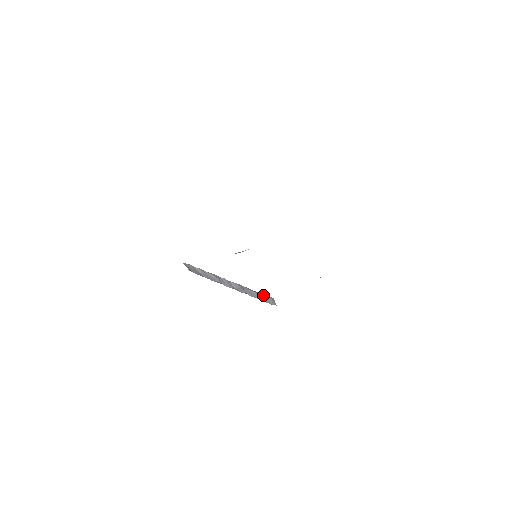
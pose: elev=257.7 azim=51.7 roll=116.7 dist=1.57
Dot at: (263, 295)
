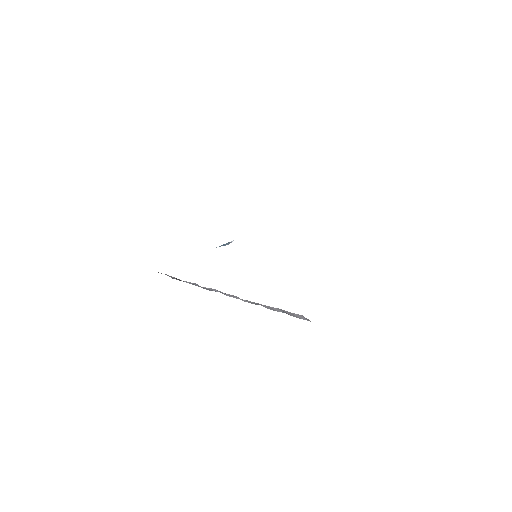
Dot at: (290, 312)
